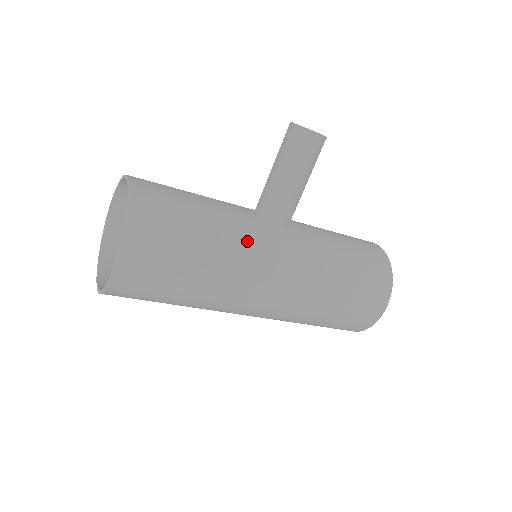
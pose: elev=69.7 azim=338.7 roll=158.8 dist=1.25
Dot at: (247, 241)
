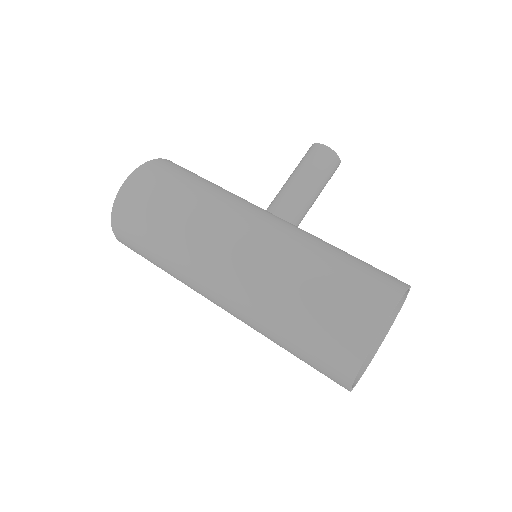
Dot at: (234, 201)
